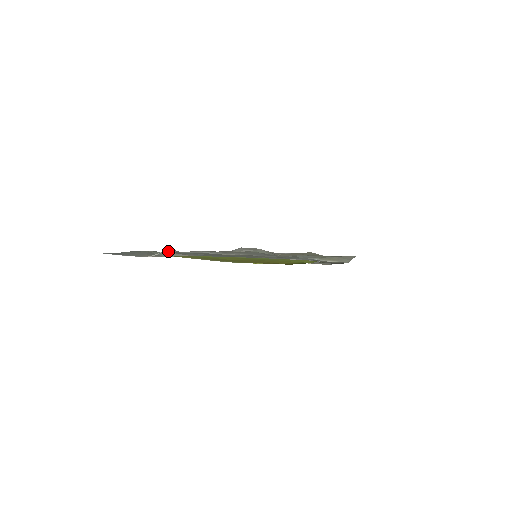
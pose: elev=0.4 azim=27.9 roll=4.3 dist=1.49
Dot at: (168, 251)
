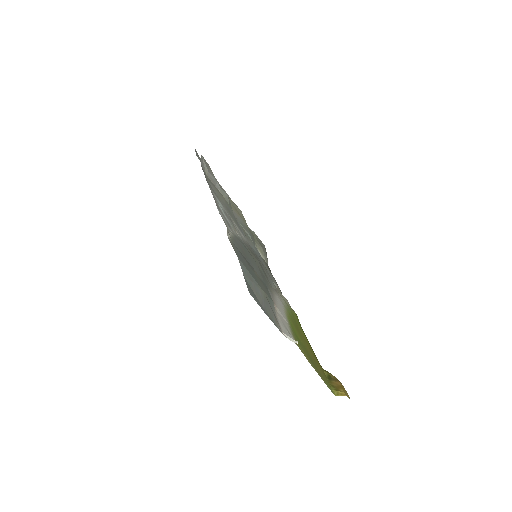
Dot at: occluded
